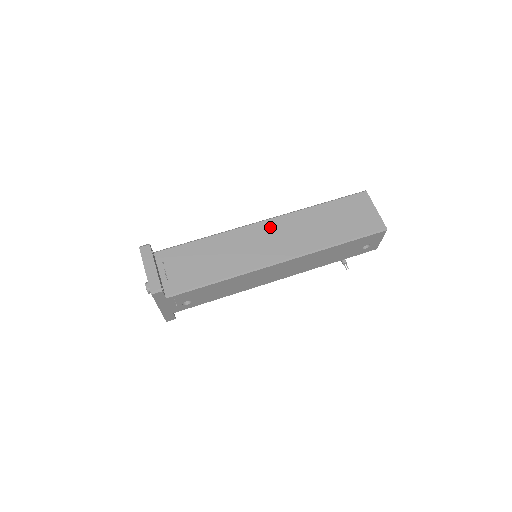
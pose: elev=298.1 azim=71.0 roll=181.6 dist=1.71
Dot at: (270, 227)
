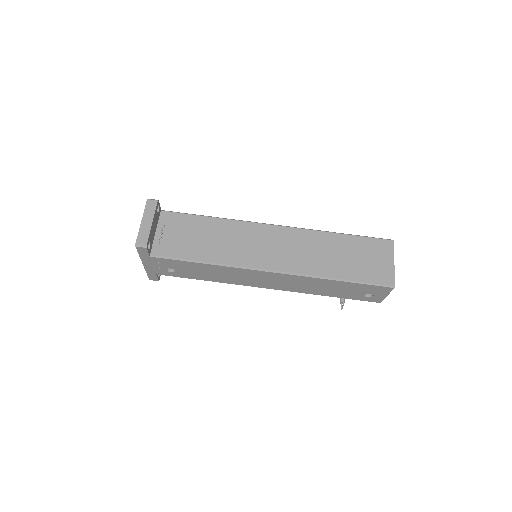
Dot at: (280, 234)
